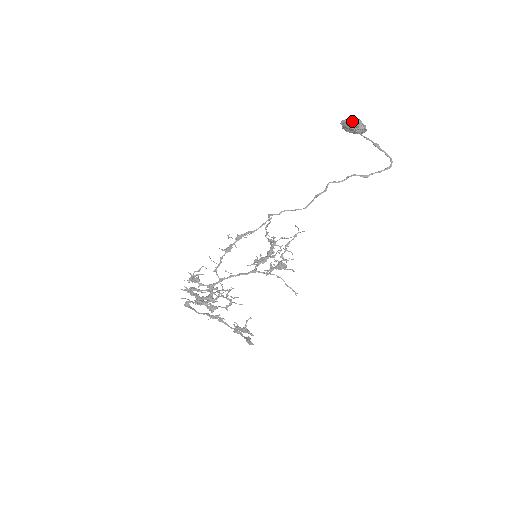
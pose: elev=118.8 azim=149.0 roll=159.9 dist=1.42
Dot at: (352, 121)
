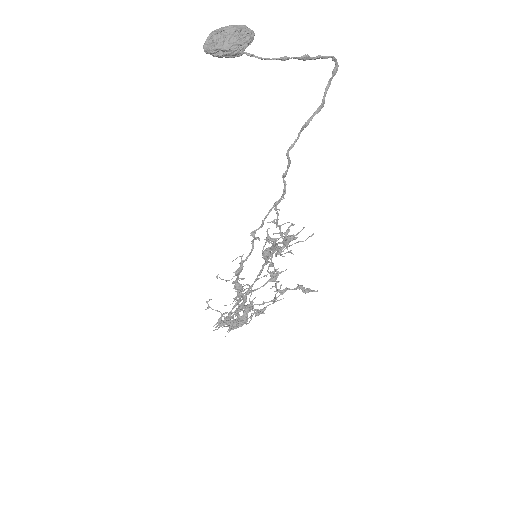
Dot at: (232, 45)
